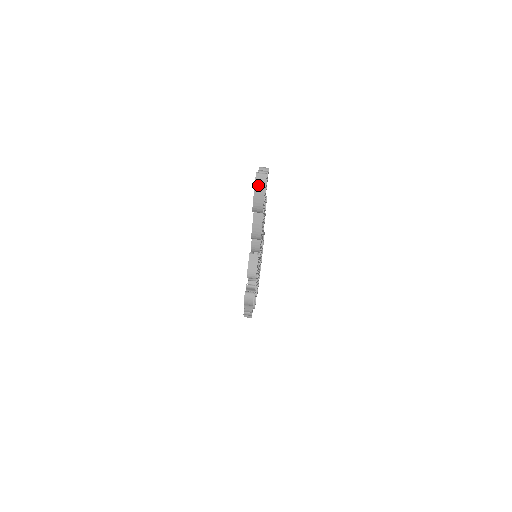
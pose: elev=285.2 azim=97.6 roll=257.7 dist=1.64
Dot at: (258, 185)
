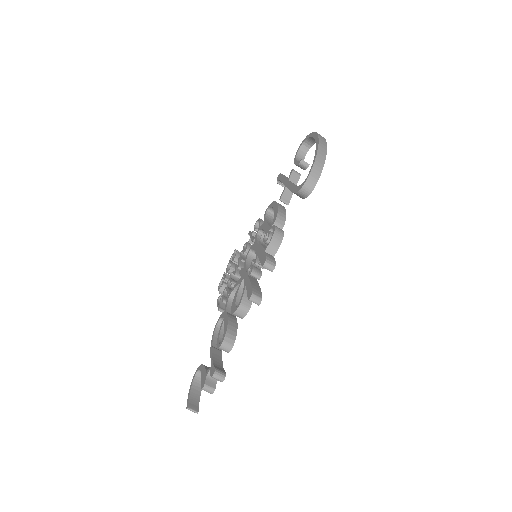
Dot at: (191, 402)
